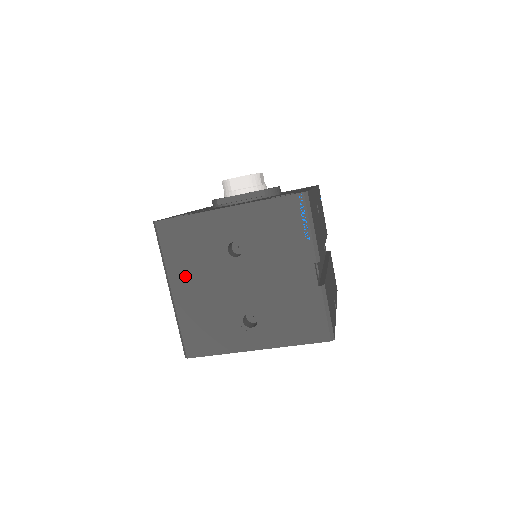
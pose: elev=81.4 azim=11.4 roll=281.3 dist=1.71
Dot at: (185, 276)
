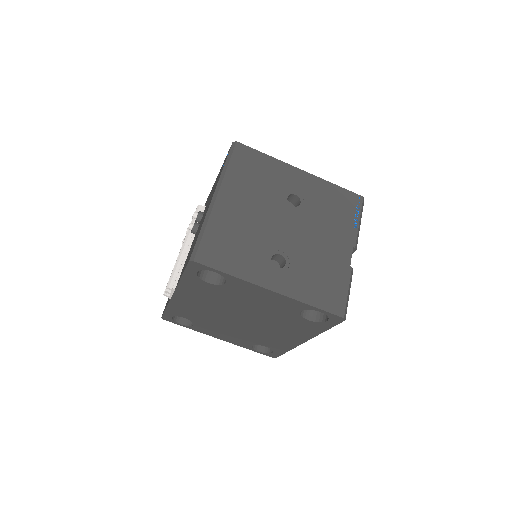
Dot at: (238, 193)
